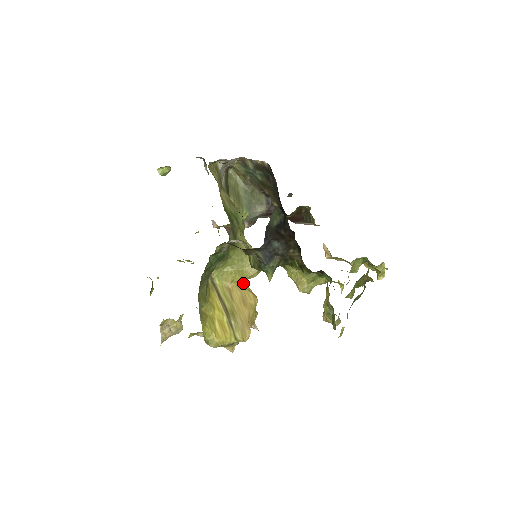
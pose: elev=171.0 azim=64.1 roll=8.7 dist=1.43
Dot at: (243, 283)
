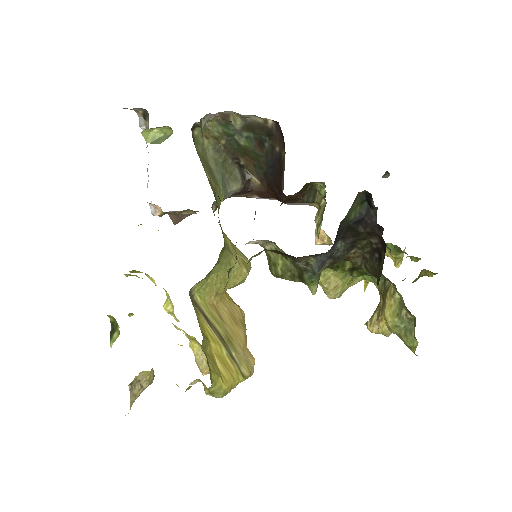
Dot at: (225, 293)
